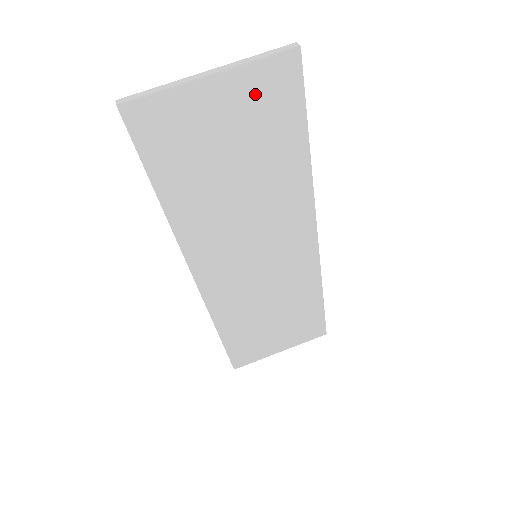
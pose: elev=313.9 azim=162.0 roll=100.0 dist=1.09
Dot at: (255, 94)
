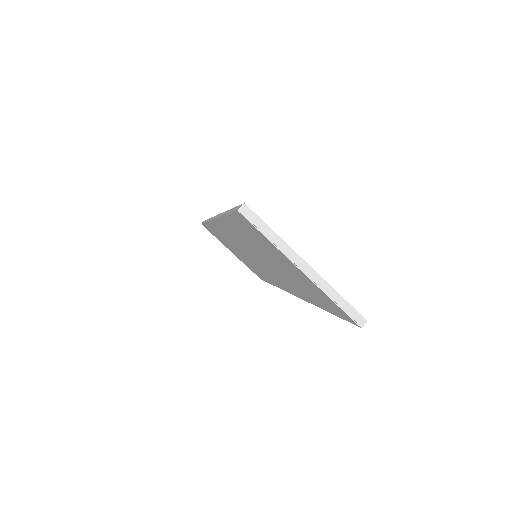
Dot at: (318, 292)
